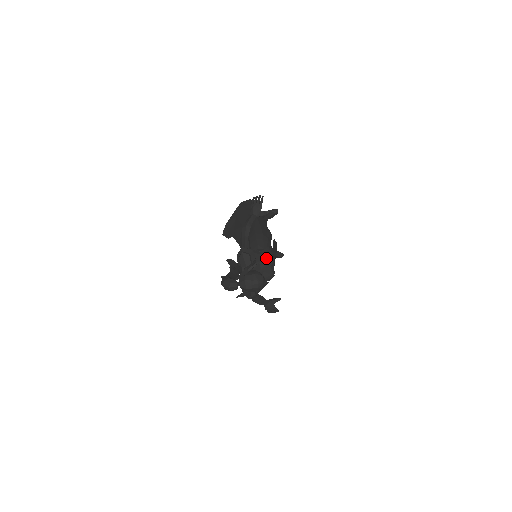
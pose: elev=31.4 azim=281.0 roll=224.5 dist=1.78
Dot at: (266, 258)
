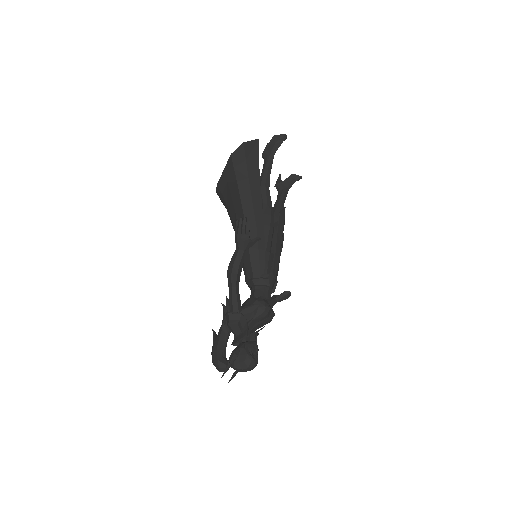
Dot at: (260, 312)
